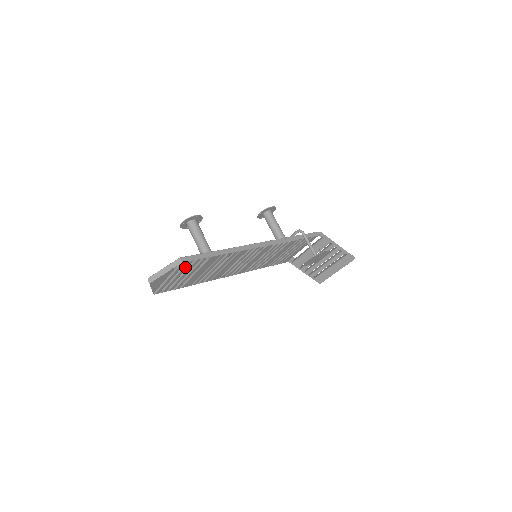
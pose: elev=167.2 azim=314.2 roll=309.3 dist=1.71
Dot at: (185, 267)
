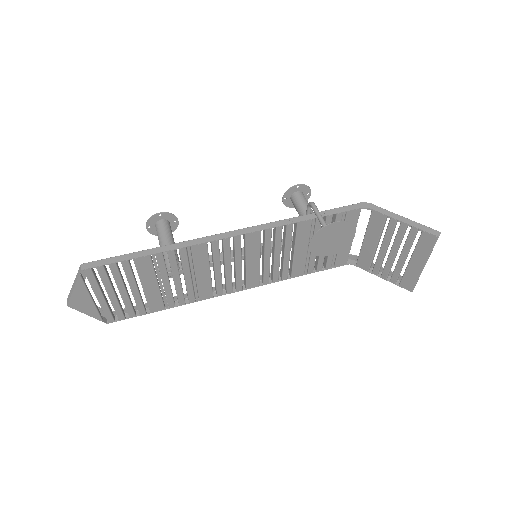
Dot at: (103, 278)
